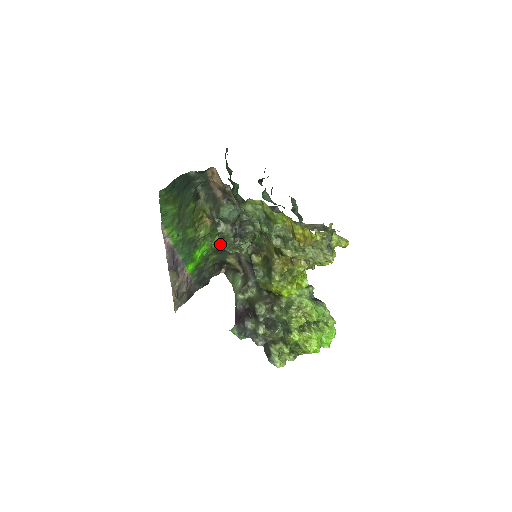
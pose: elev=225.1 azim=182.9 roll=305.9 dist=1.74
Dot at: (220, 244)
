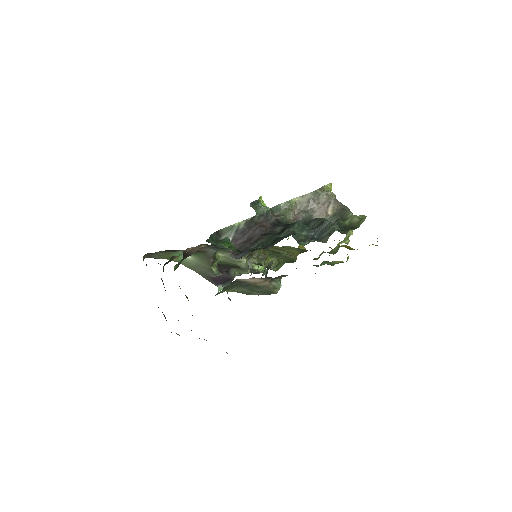
Dot at: occluded
